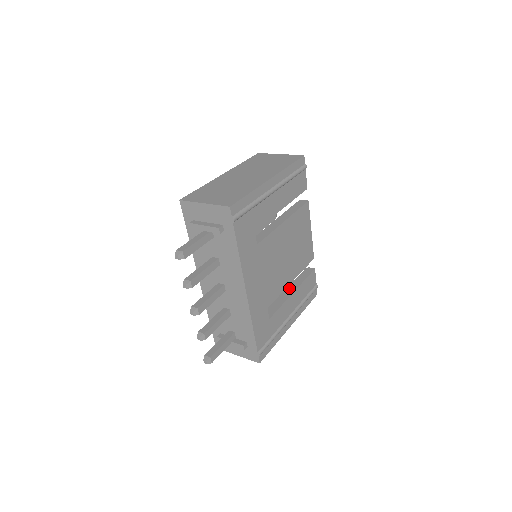
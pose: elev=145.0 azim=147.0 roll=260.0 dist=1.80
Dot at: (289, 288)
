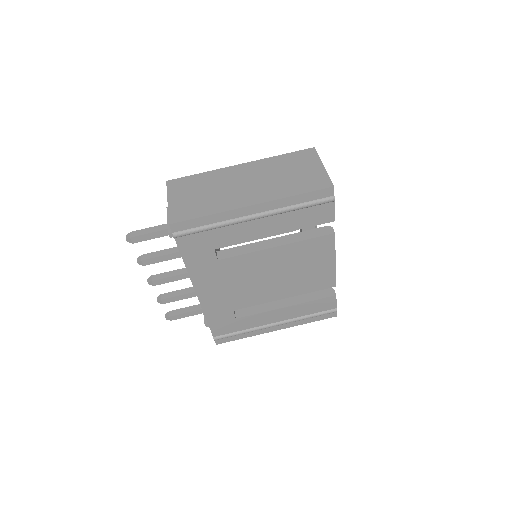
Dot at: (288, 299)
